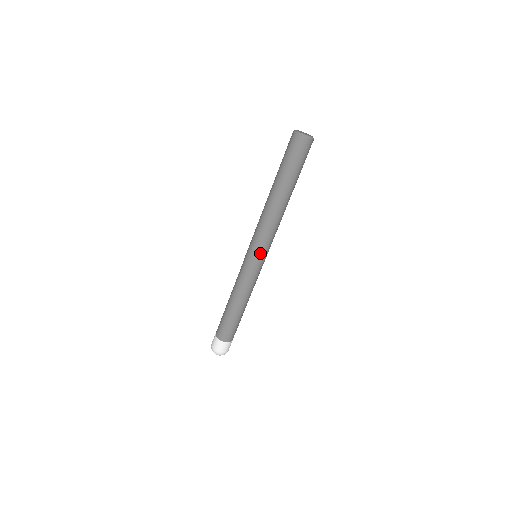
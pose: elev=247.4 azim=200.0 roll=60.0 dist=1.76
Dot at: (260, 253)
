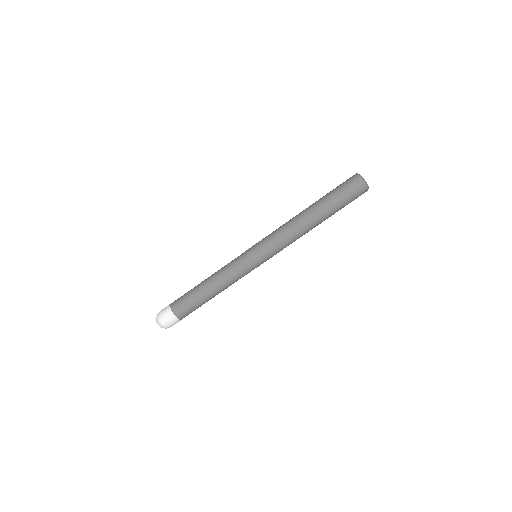
Dot at: (265, 257)
